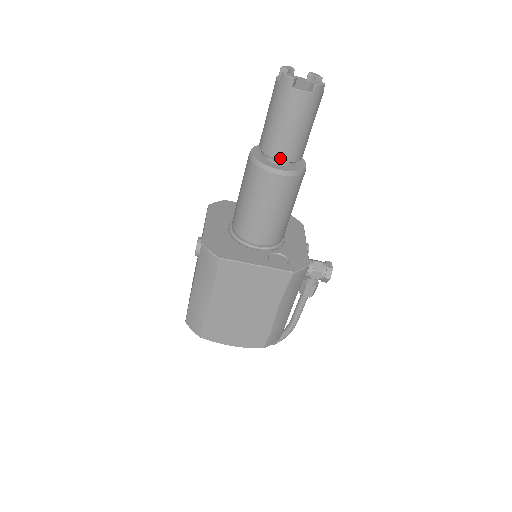
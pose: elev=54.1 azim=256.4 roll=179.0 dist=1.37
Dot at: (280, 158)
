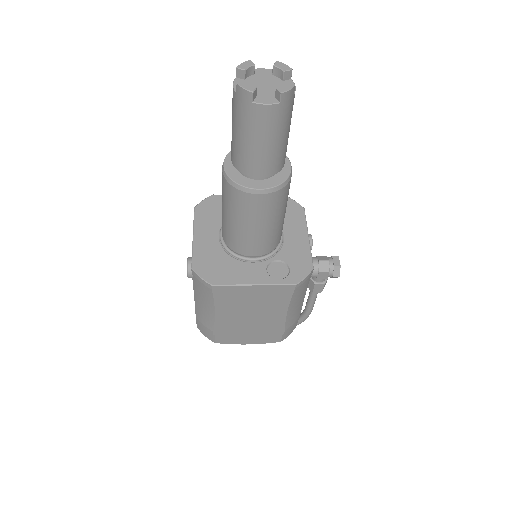
Dot at: (257, 175)
